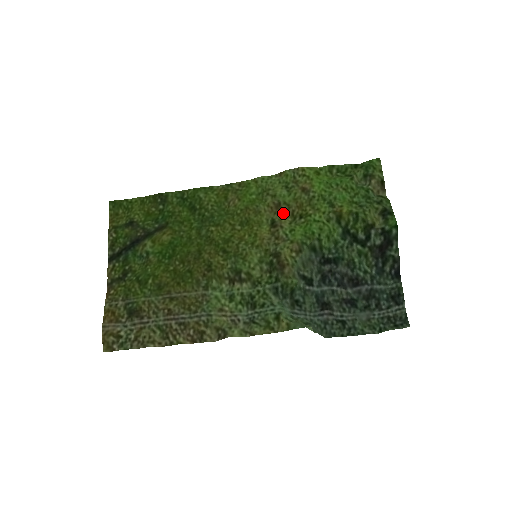
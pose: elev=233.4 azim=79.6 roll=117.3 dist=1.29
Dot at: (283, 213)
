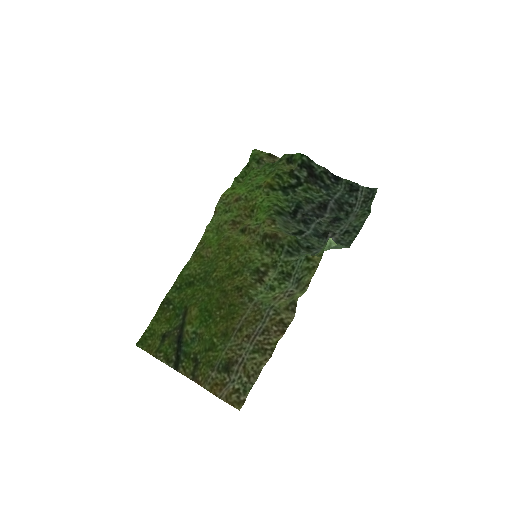
Dot at: (241, 222)
